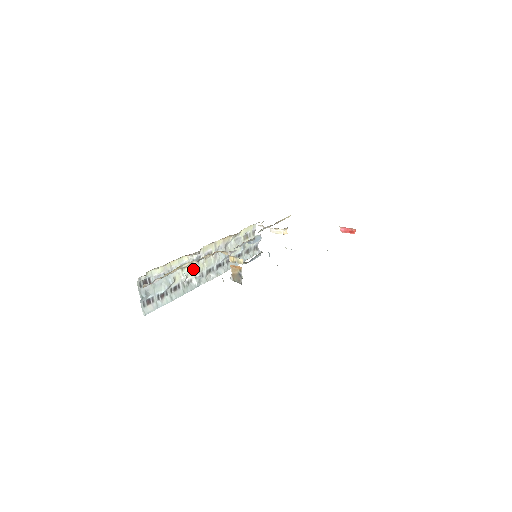
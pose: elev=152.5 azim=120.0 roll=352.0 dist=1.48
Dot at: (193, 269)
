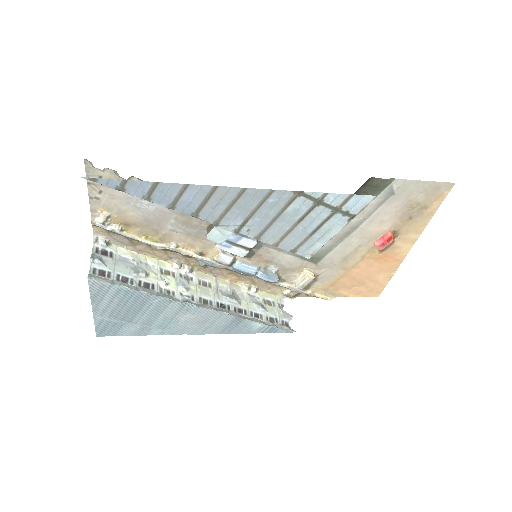
Dot at: (179, 283)
